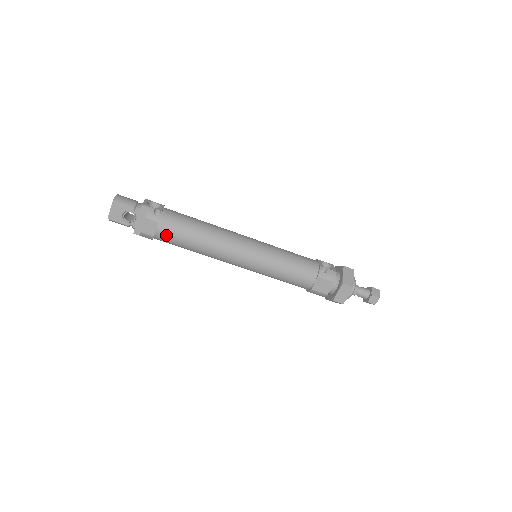
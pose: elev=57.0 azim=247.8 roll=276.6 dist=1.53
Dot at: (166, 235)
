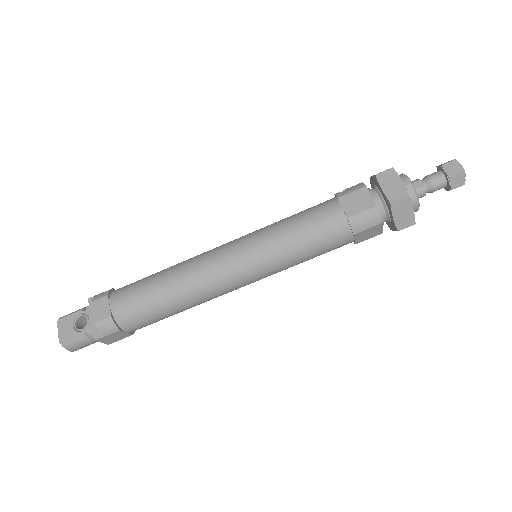
Dot at: (125, 304)
